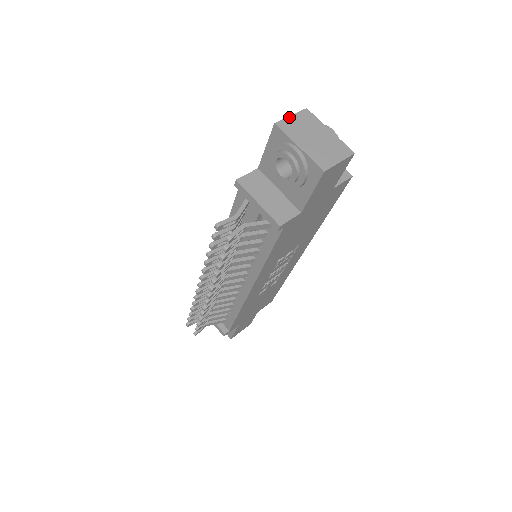
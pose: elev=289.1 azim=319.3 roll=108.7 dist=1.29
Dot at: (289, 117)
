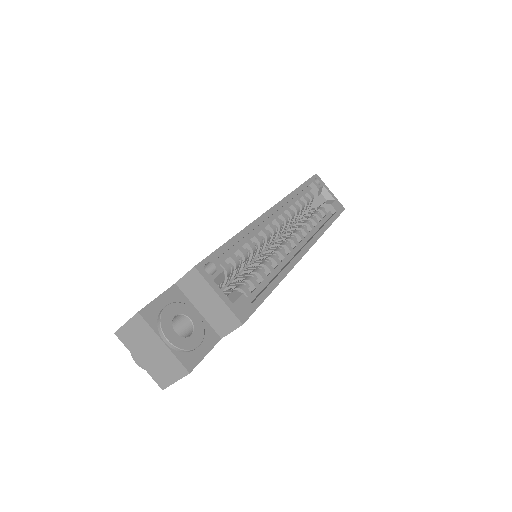
Dot at: (124, 325)
